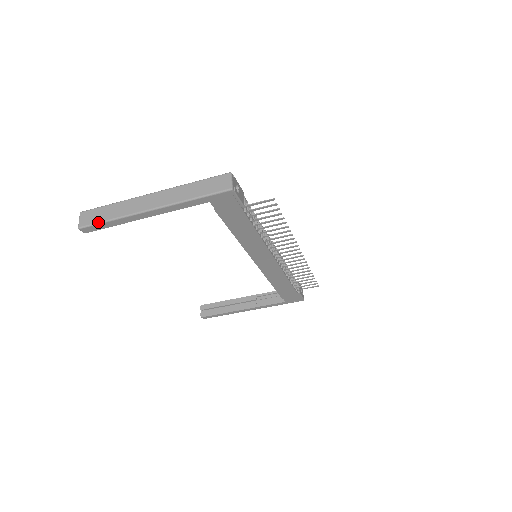
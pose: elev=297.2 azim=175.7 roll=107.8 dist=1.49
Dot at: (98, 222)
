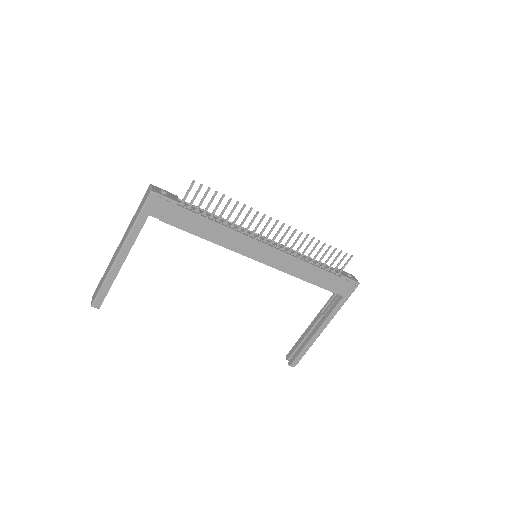
Dot at: (98, 291)
